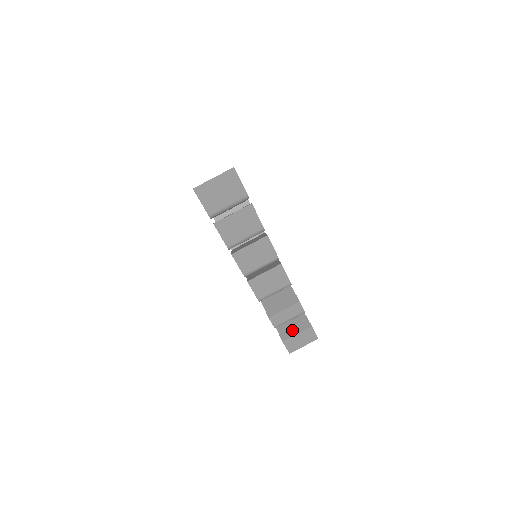
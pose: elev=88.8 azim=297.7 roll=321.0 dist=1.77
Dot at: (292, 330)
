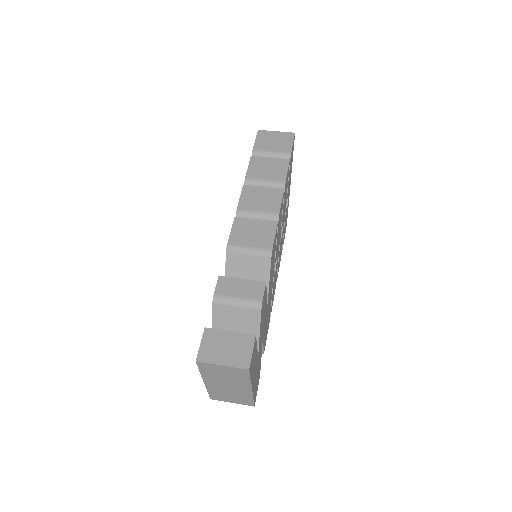
Dot at: occluded
